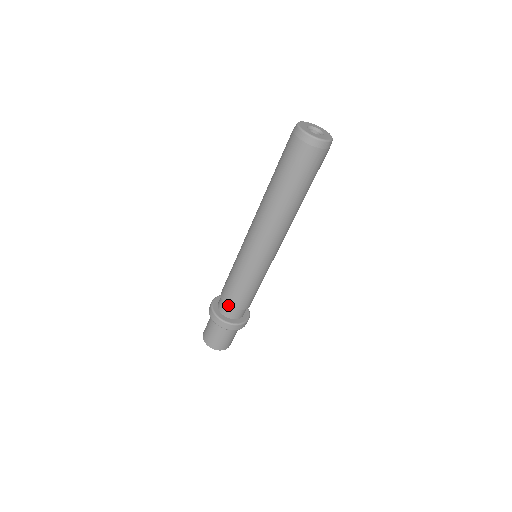
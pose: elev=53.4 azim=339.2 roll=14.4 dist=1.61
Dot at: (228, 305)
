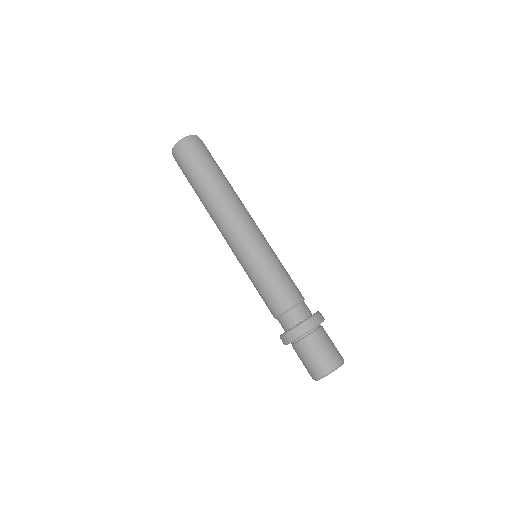
Dot at: (276, 316)
